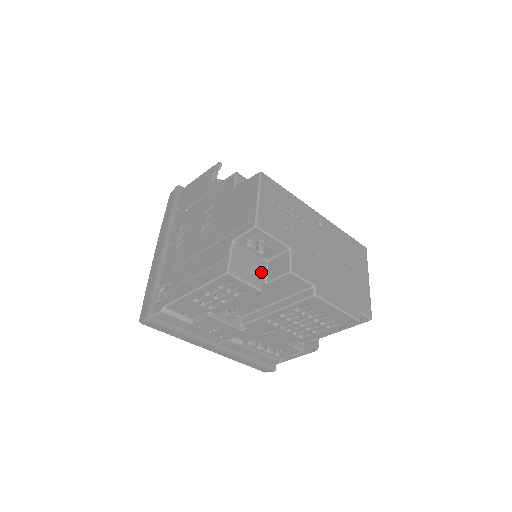
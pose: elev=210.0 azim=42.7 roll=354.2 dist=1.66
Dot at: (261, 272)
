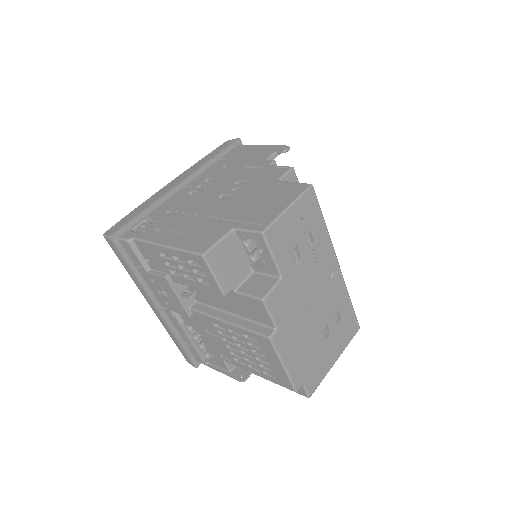
Dot at: (238, 278)
